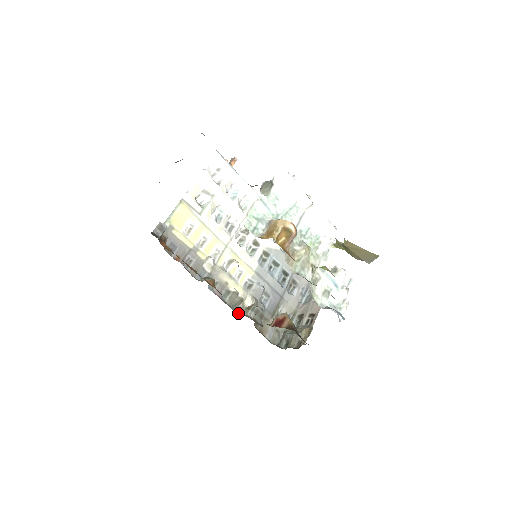
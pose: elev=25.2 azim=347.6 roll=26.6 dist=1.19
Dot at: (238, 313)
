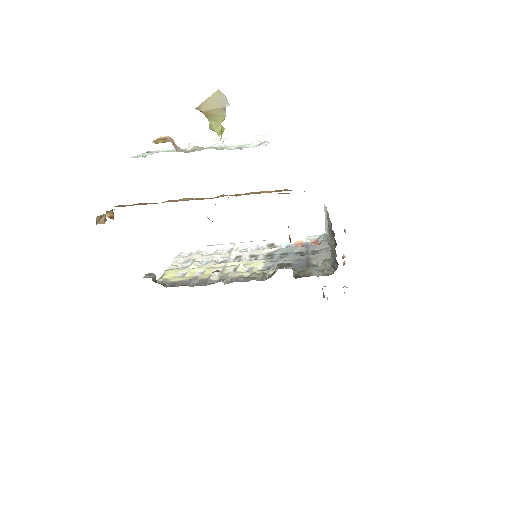
Dot at: occluded
